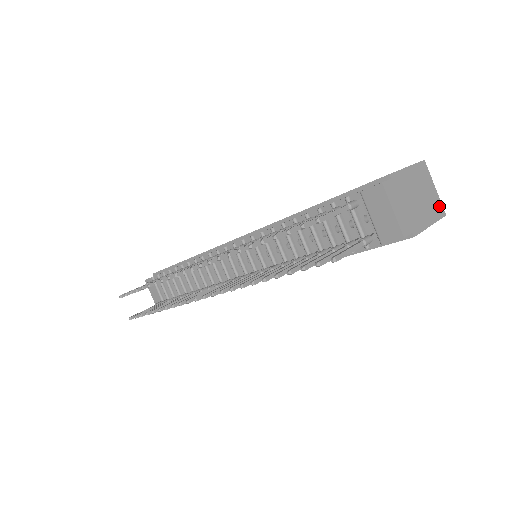
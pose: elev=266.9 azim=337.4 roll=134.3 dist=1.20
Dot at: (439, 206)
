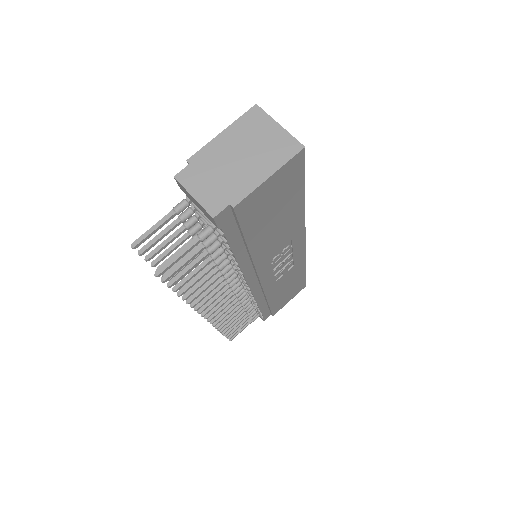
Dot at: (288, 144)
